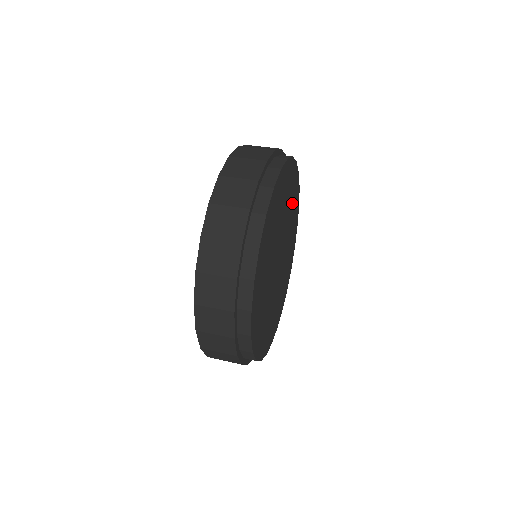
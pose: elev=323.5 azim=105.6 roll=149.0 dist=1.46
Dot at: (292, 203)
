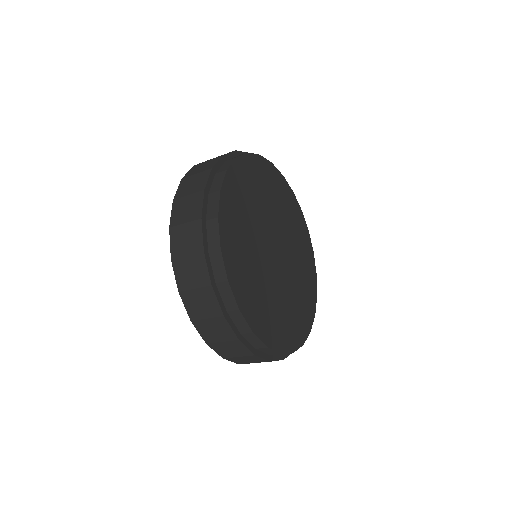
Dot at: (282, 202)
